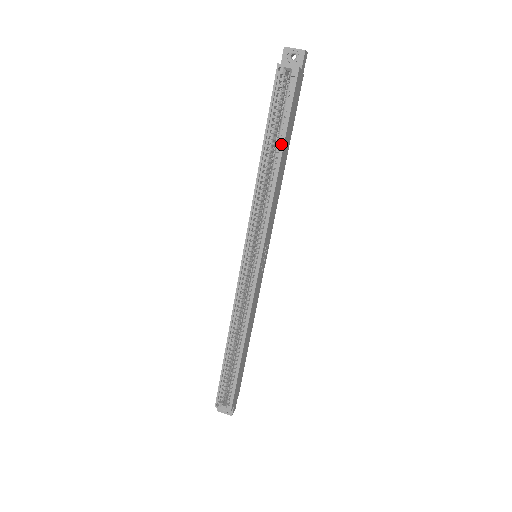
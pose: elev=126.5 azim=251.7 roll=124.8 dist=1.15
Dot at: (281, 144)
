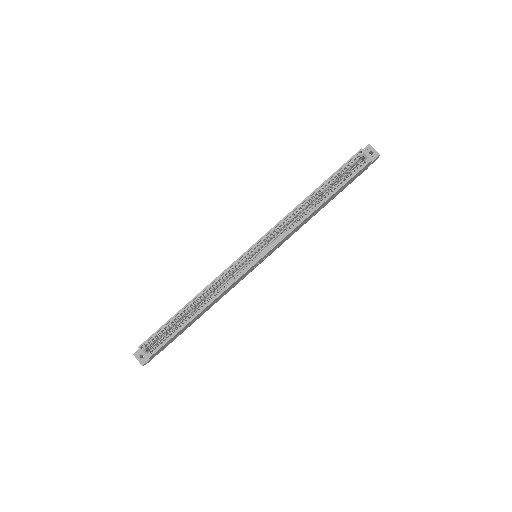
Dot at: (330, 194)
